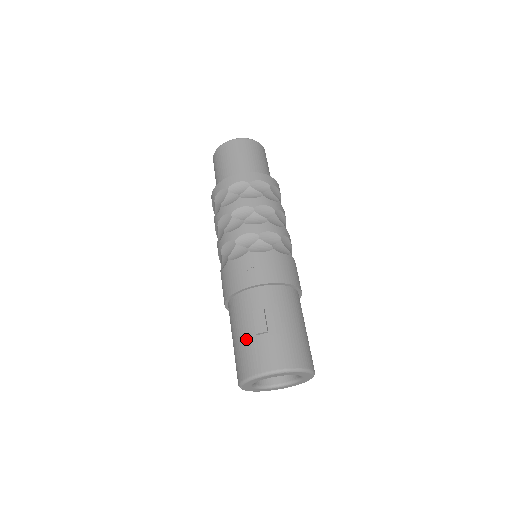
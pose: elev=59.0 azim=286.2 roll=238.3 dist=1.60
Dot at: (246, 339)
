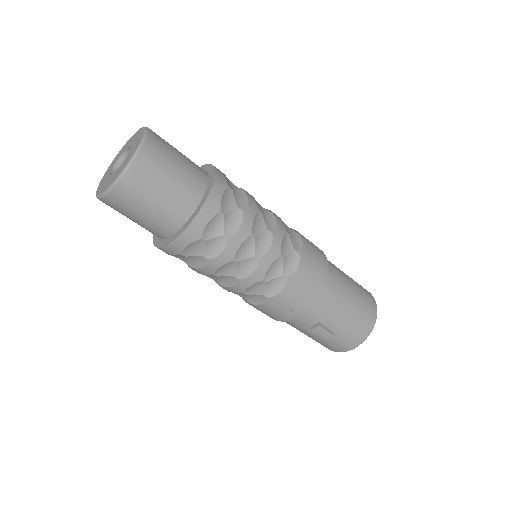
Dot at: (316, 339)
